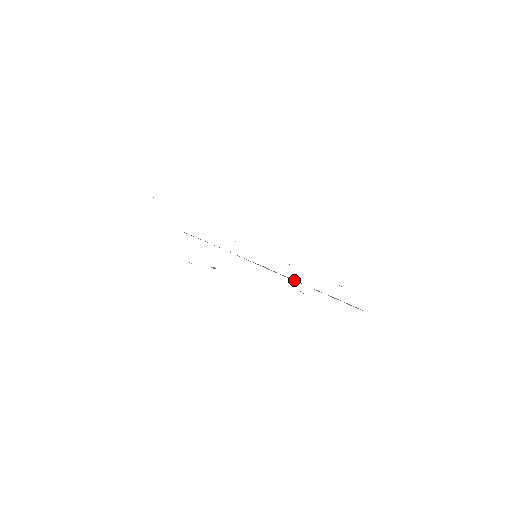
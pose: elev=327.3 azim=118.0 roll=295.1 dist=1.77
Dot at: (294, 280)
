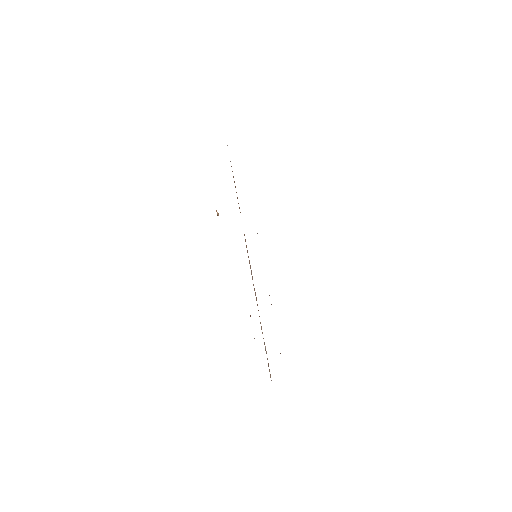
Dot at: occluded
